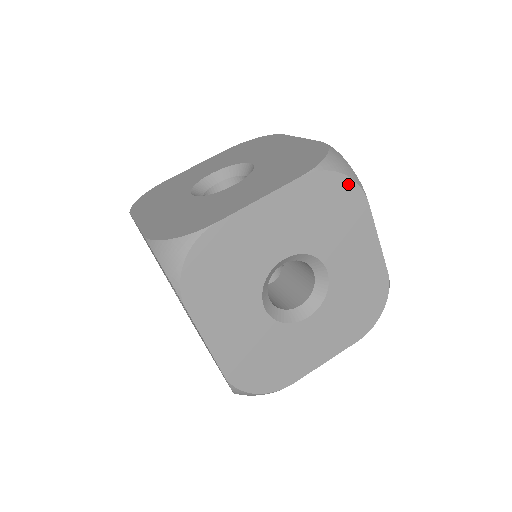
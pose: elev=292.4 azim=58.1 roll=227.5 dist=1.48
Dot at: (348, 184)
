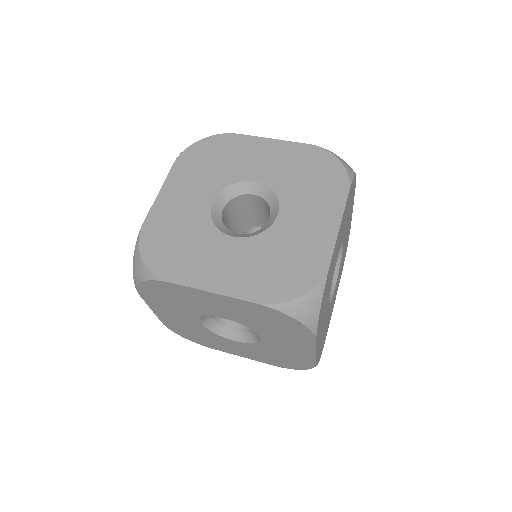
Dot at: (340, 169)
